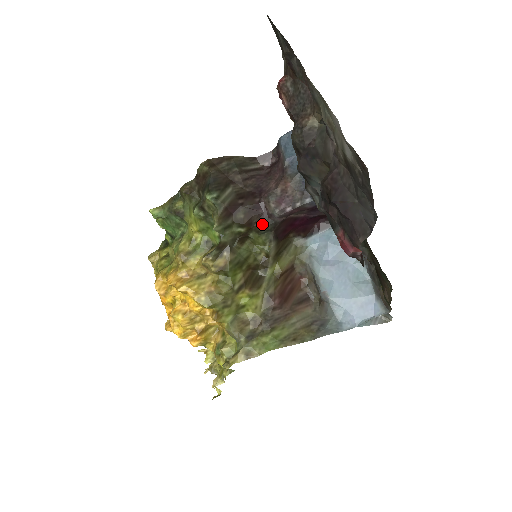
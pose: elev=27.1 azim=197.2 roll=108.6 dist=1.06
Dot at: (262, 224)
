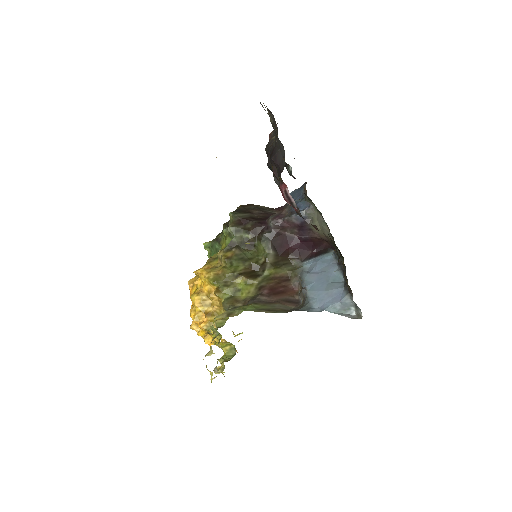
Dot at: (262, 233)
